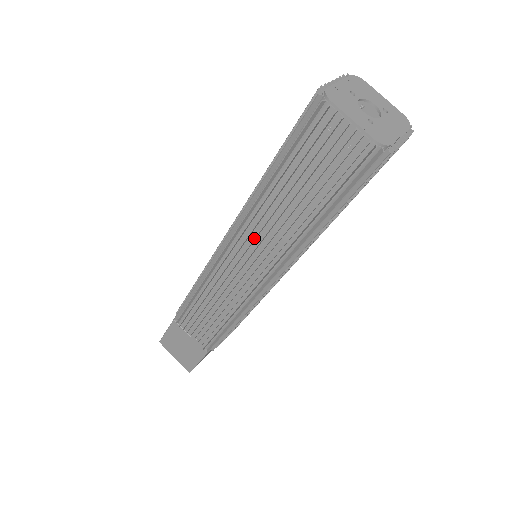
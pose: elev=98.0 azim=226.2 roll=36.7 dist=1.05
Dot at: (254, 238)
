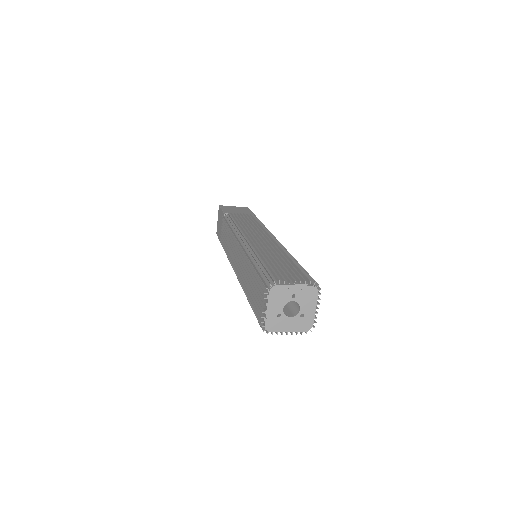
Dot at: (241, 262)
